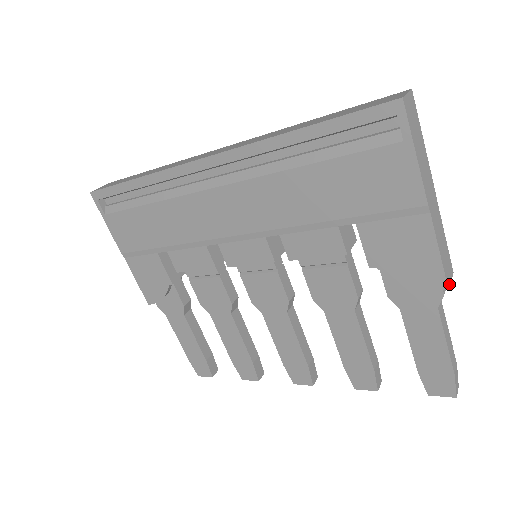
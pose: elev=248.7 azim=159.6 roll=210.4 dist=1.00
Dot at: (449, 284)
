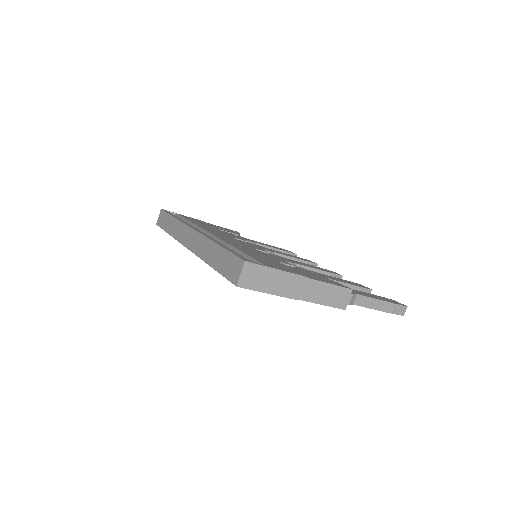
Dot at: (346, 305)
